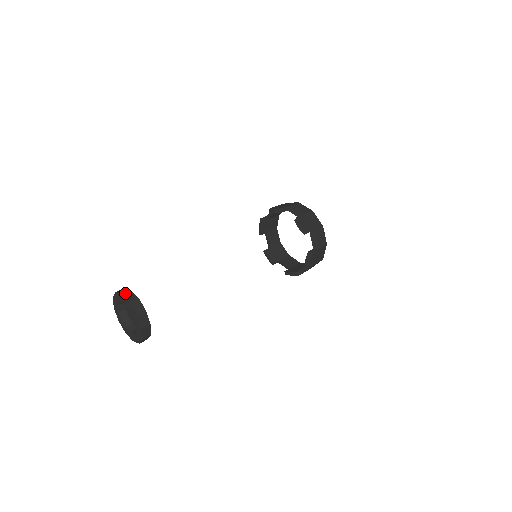
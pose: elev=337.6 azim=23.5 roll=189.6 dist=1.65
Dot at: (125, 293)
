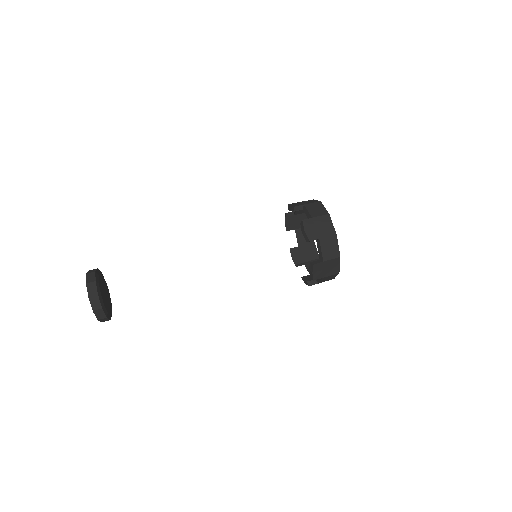
Dot at: (89, 274)
